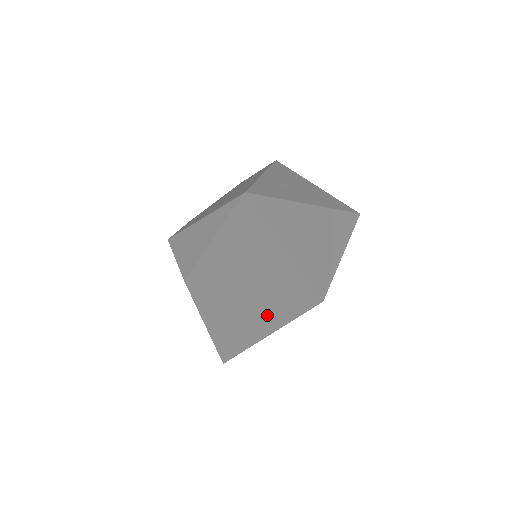
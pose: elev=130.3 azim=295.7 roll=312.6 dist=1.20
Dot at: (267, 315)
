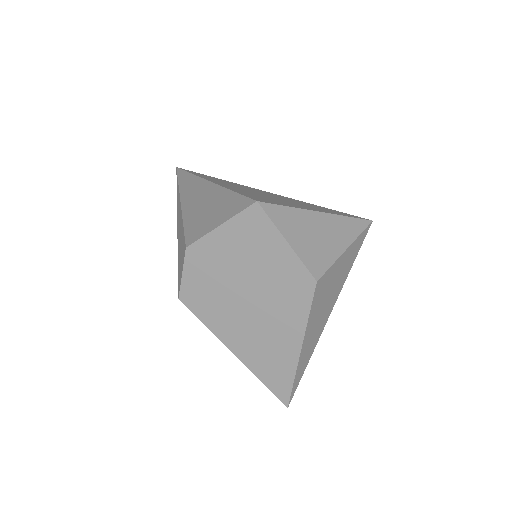
Dot at: occluded
